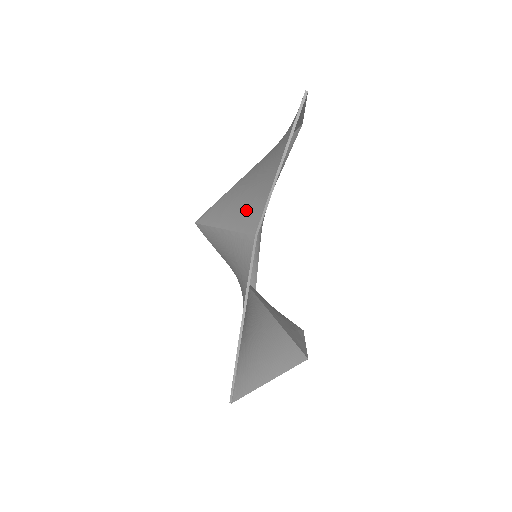
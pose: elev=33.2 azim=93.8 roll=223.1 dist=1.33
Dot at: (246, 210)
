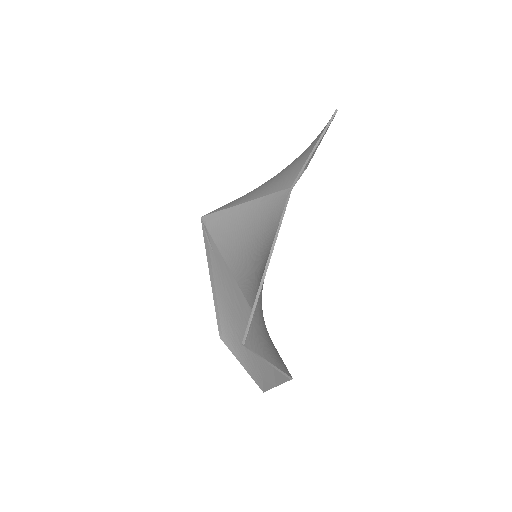
Dot at: (275, 183)
